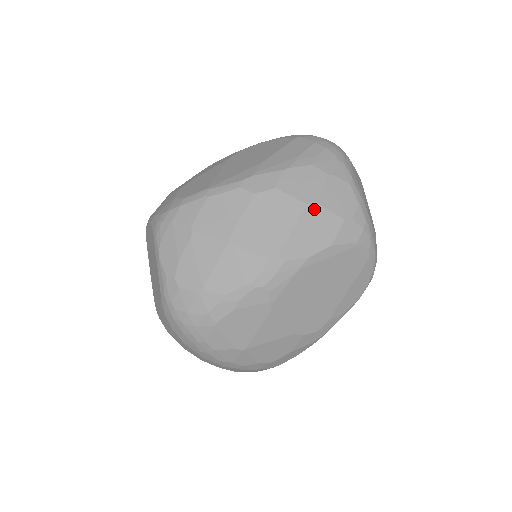
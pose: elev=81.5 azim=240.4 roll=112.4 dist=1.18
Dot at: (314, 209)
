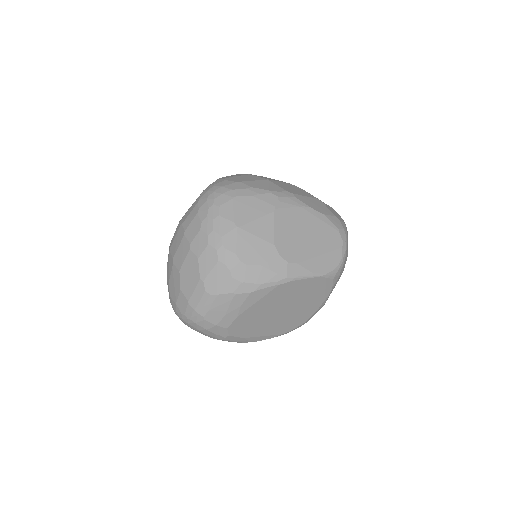
Dot at: (320, 202)
